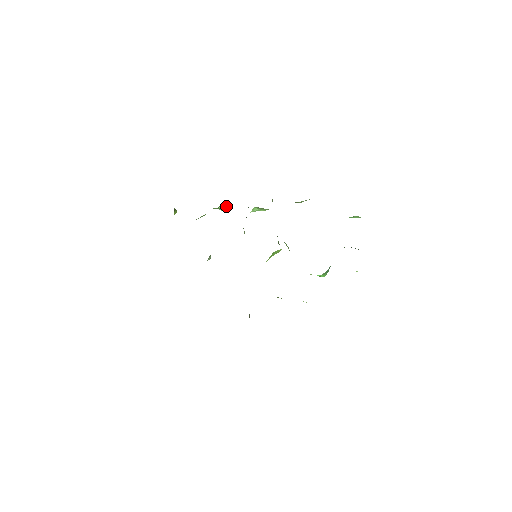
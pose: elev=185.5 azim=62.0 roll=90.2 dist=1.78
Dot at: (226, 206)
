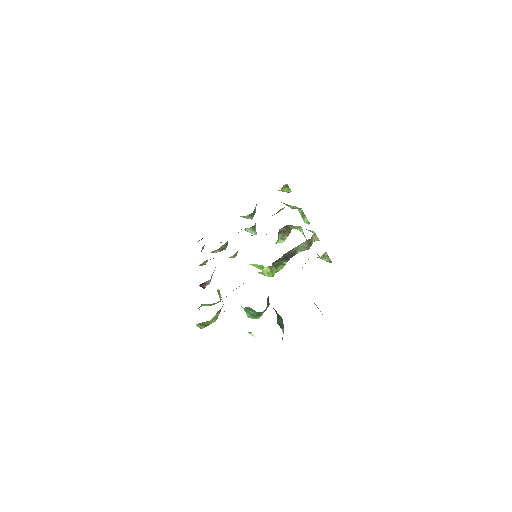
Dot at: (303, 215)
